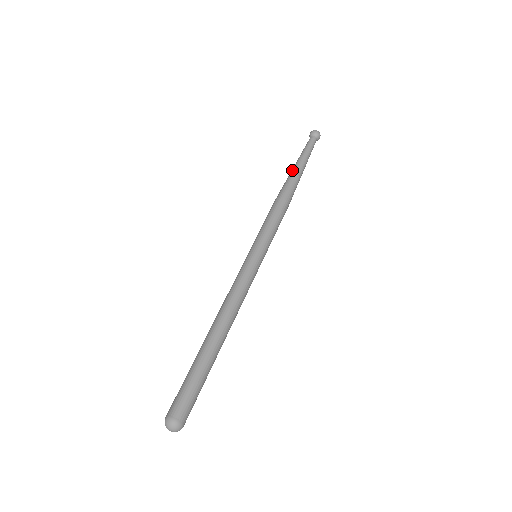
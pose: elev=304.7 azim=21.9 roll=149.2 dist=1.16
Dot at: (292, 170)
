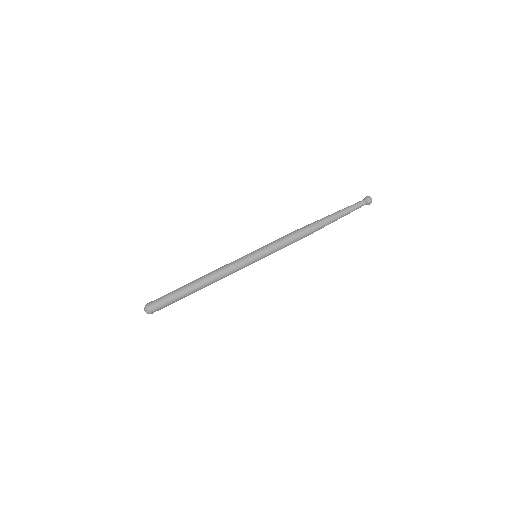
Dot at: (325, 217)
